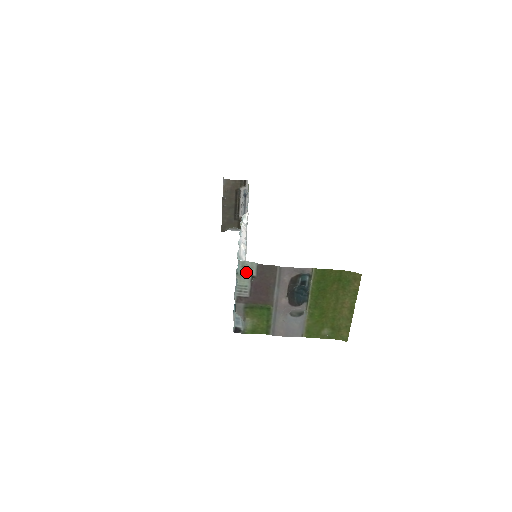
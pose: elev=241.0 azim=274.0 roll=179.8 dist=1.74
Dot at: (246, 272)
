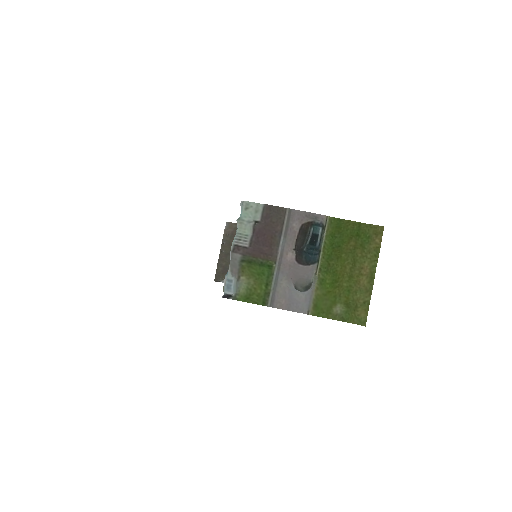
Dot at: (249, 217)
